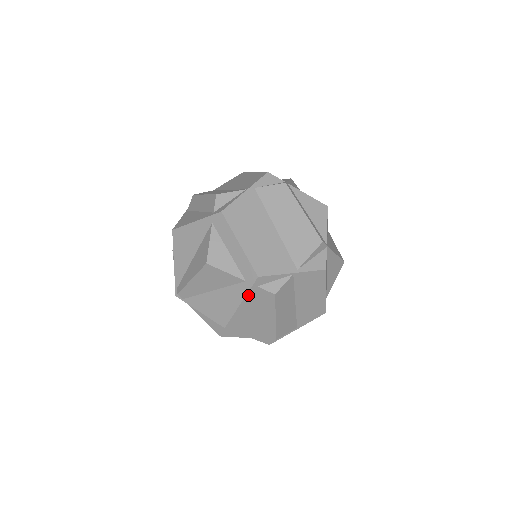
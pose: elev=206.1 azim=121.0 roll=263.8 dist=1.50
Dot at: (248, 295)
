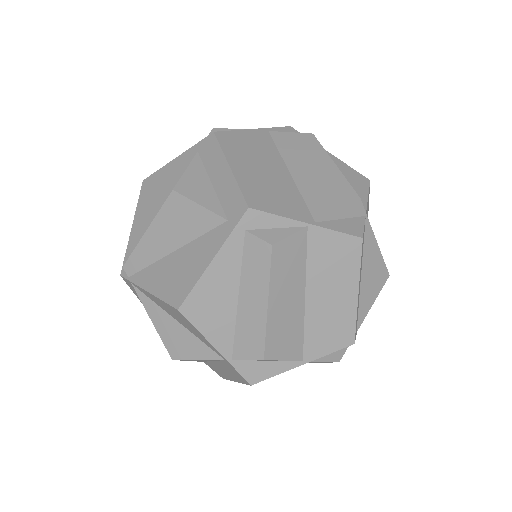
Dot at: (227, 245)
